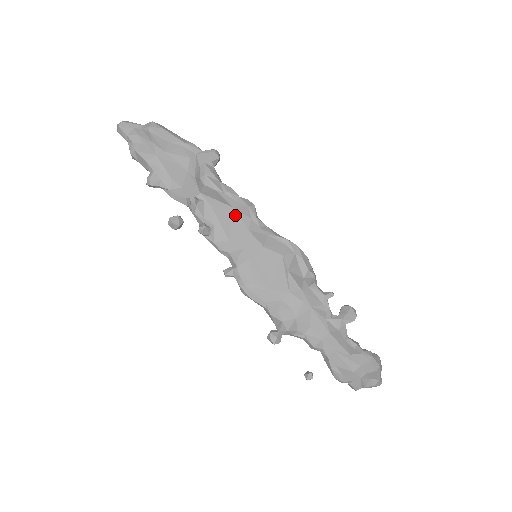
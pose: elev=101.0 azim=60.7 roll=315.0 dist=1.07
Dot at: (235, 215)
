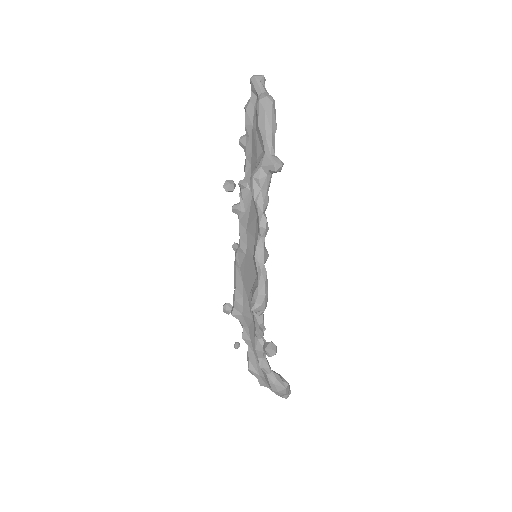
Dot at: (255, 220)
